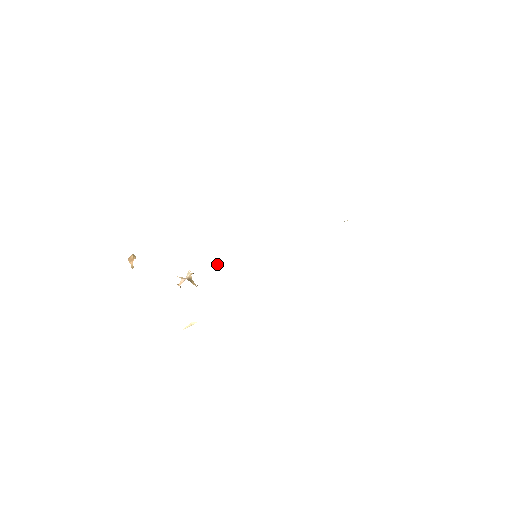
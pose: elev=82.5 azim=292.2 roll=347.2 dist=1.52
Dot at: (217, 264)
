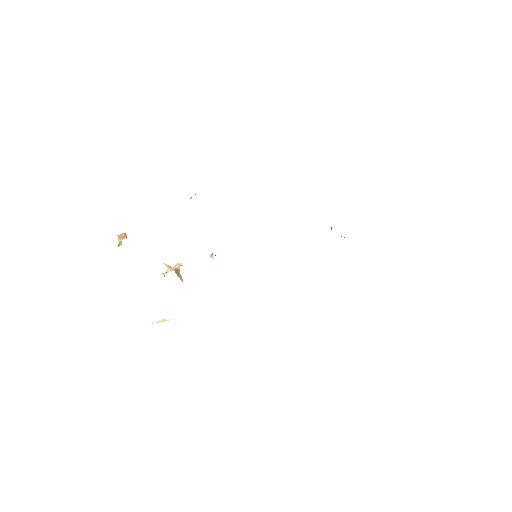
Dot at: (211, 257)
